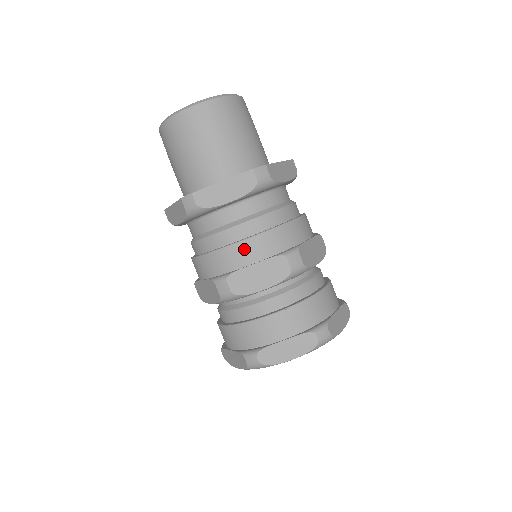
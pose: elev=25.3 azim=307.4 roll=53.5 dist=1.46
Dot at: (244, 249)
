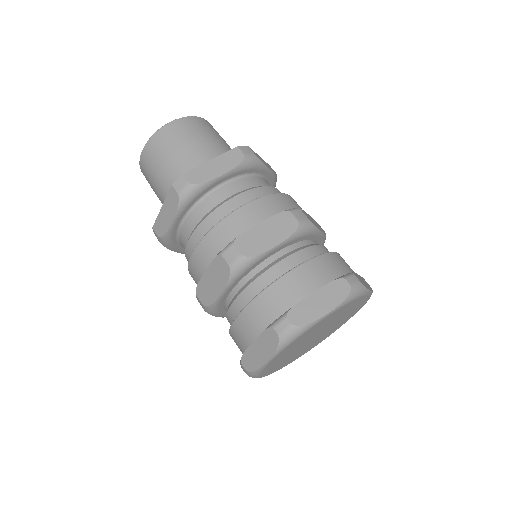
Dot at: (196, 261)
